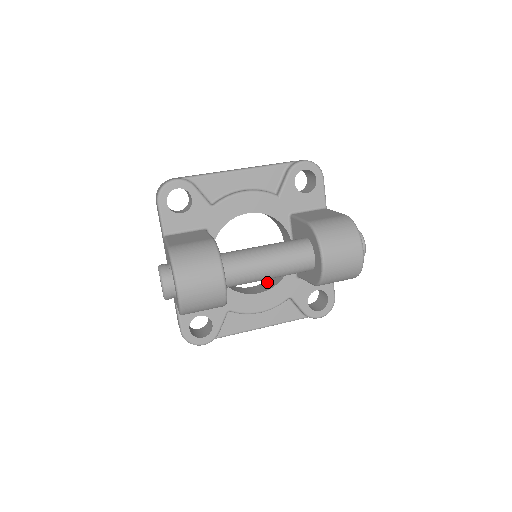
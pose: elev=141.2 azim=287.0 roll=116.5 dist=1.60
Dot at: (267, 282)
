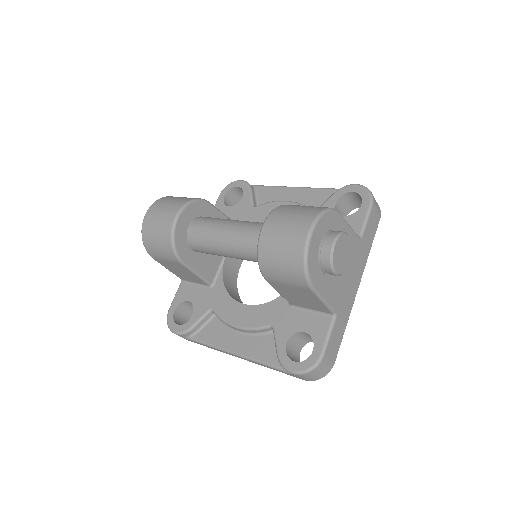
Dot at: occluded
